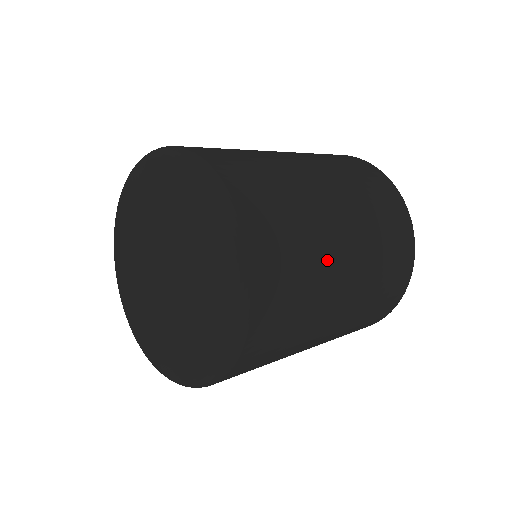
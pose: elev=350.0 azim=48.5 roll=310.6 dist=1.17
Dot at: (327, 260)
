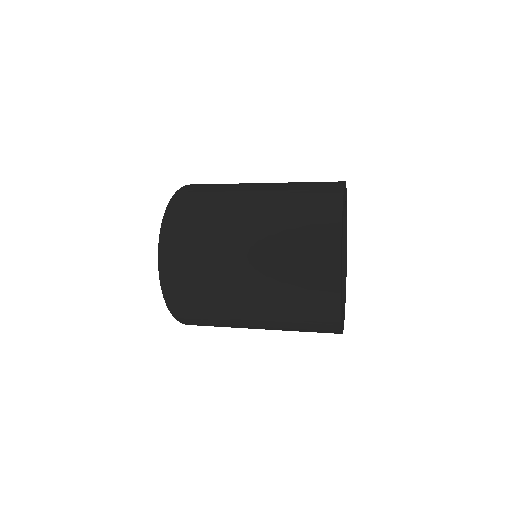
Dot at: (227, 232)
